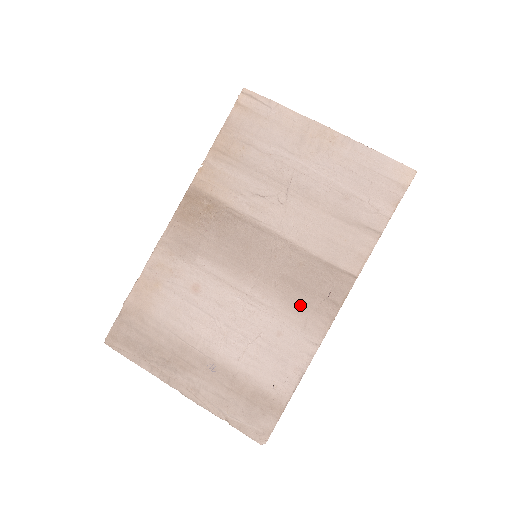
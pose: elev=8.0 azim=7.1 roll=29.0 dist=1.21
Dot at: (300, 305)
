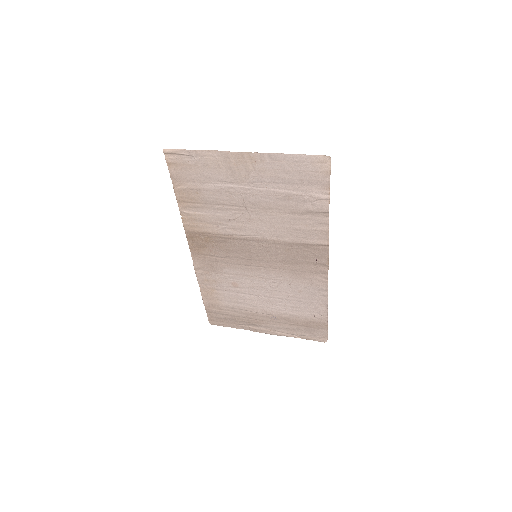
Dot at: (302, 273)
